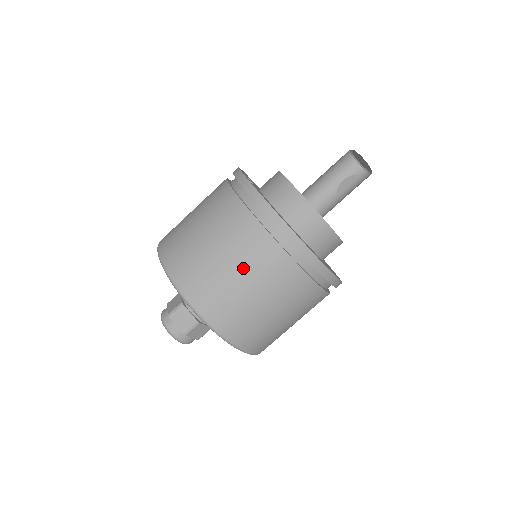
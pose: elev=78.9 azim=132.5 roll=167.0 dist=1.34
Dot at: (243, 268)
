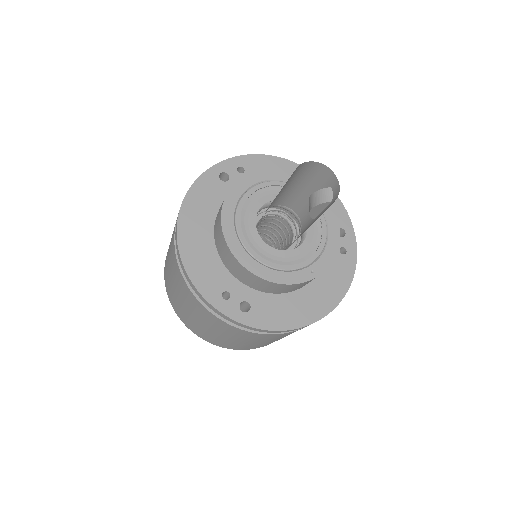
Dot at: occluded
